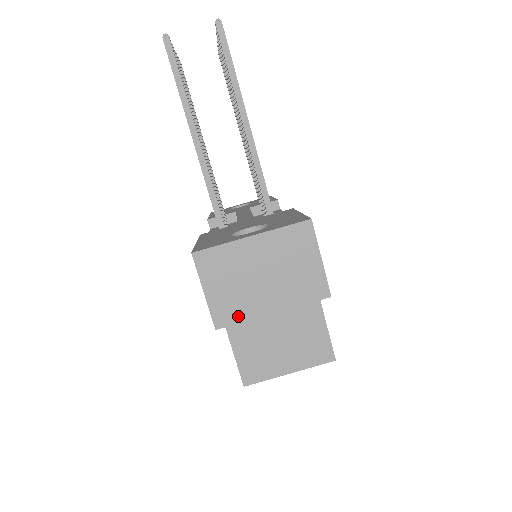
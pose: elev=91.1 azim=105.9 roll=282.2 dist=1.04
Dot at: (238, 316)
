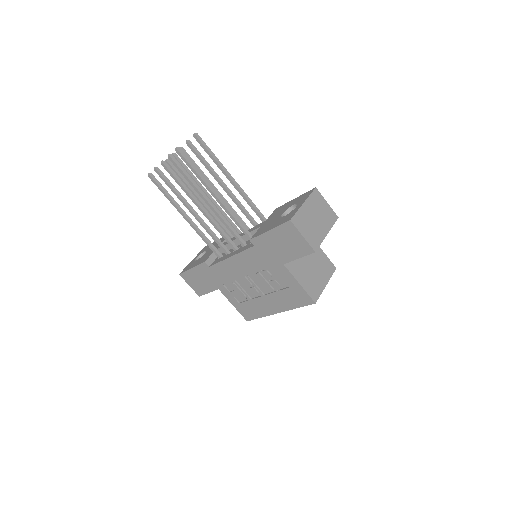
Dot at: (318, 241)
